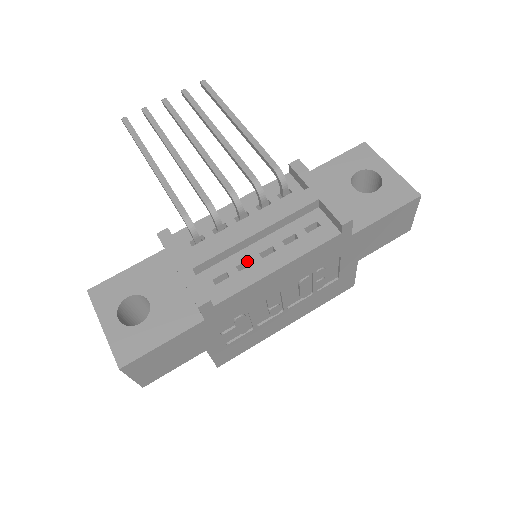
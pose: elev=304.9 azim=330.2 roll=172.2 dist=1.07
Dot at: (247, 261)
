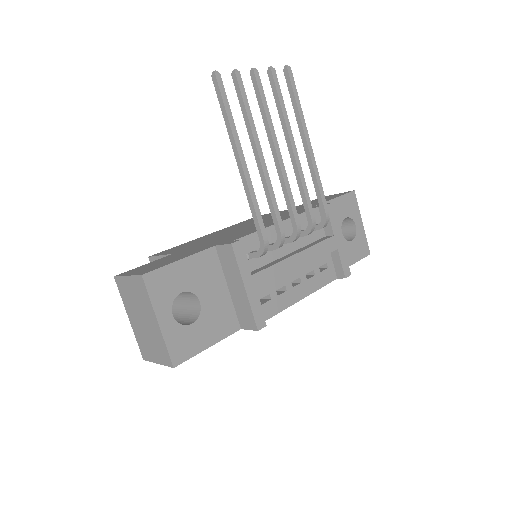
Dot at: (282, 286)
